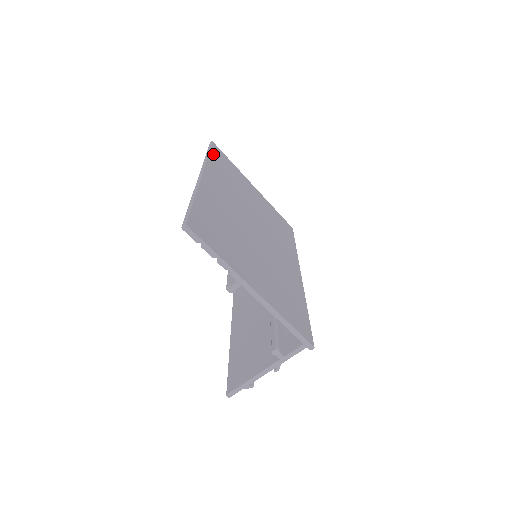
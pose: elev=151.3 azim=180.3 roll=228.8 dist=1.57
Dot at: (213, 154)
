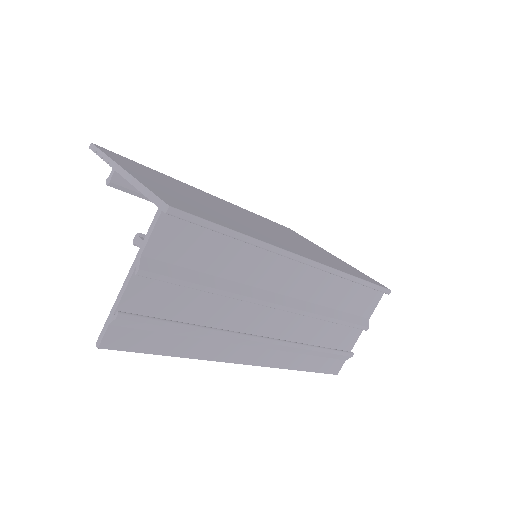
Dot at: occluded
